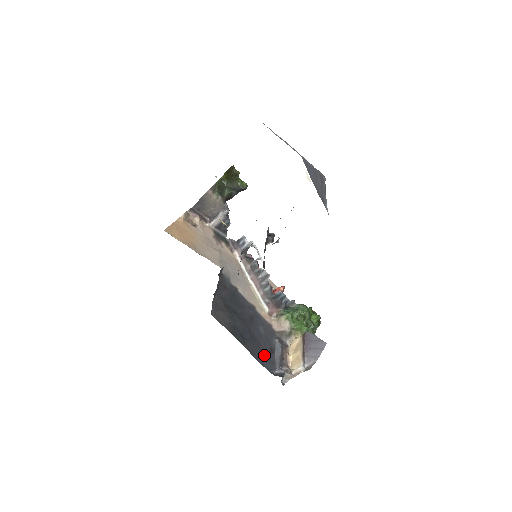
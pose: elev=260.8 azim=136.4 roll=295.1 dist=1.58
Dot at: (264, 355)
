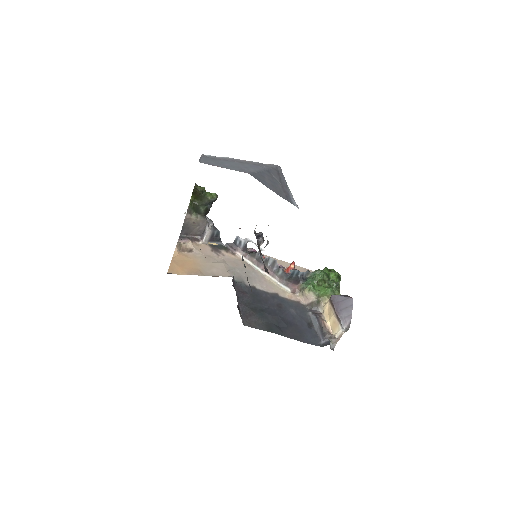
Dot at: (305, 333)
